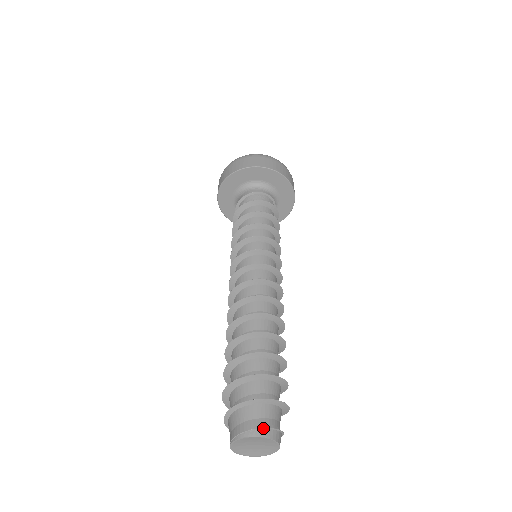
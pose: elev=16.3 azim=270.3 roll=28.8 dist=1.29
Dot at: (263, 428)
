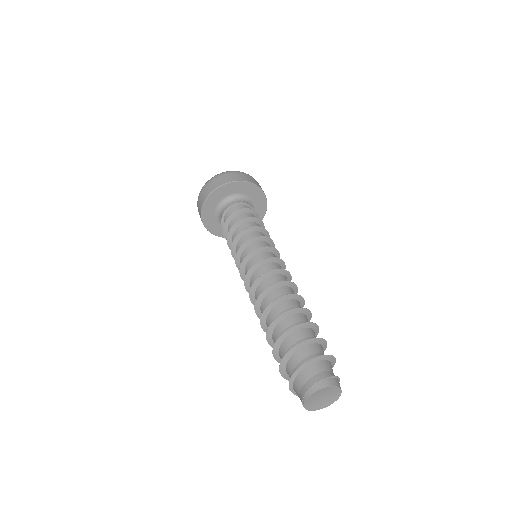
Dot at: (317, 383)
